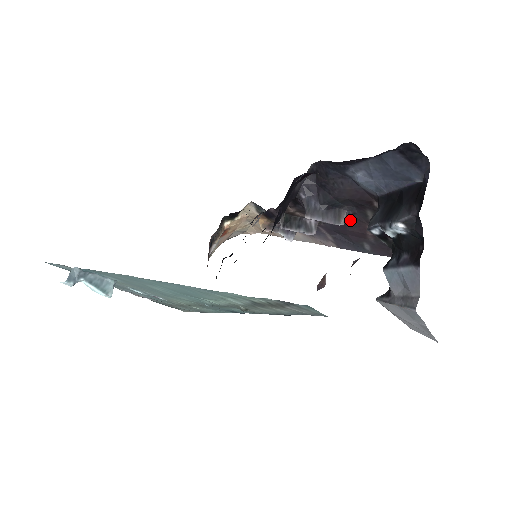
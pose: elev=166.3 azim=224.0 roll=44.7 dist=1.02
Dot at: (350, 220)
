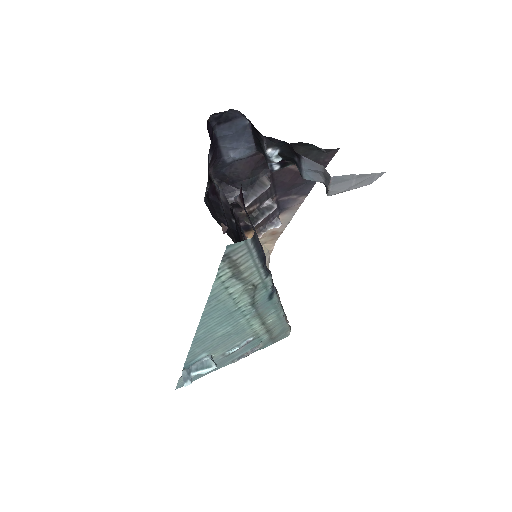
Dot at: (277, 177)
